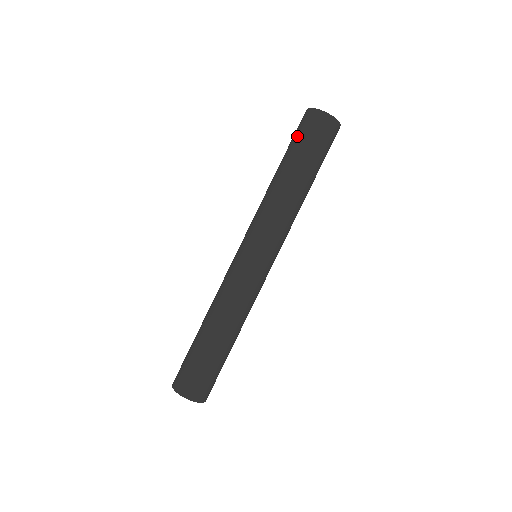
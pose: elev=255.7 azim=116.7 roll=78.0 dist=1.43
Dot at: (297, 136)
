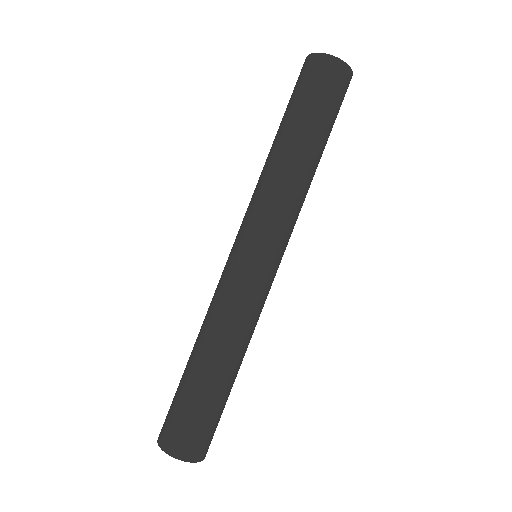
Dot at: (302, 91)
